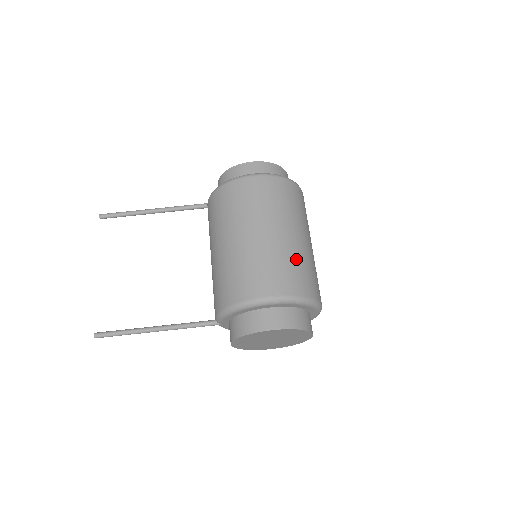
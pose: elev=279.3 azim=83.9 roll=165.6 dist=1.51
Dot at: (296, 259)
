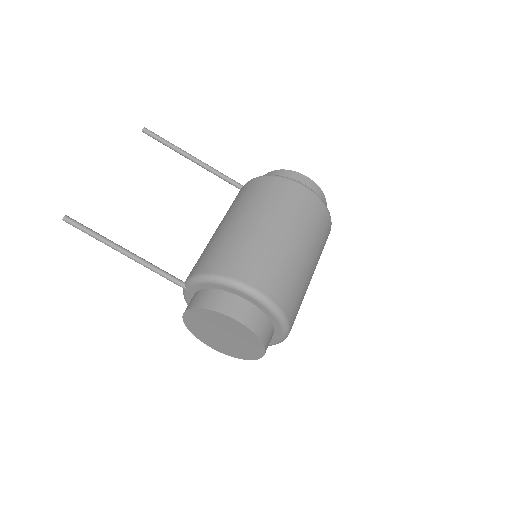
Dot at: (296, 276)
